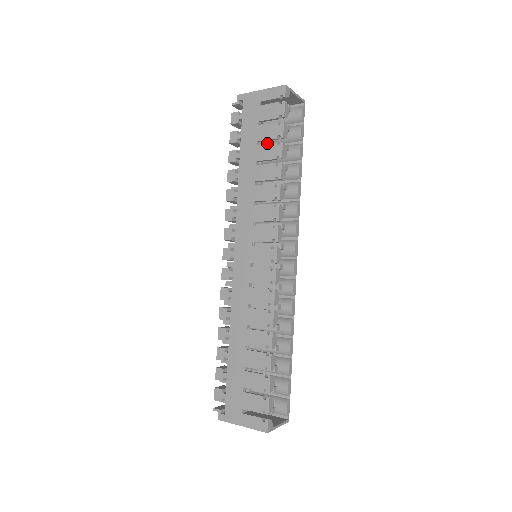
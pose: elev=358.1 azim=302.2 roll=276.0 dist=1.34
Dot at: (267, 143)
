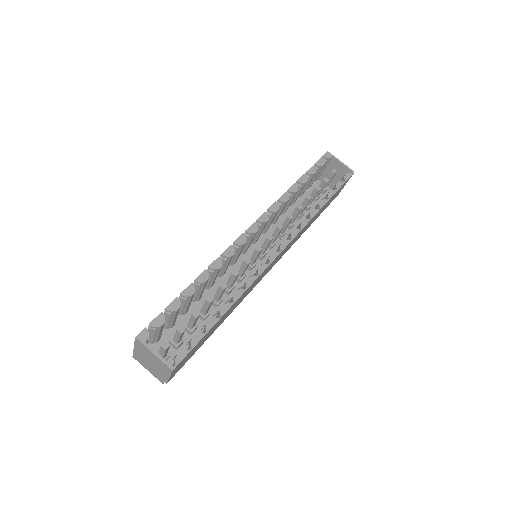
Dot at: occluded
